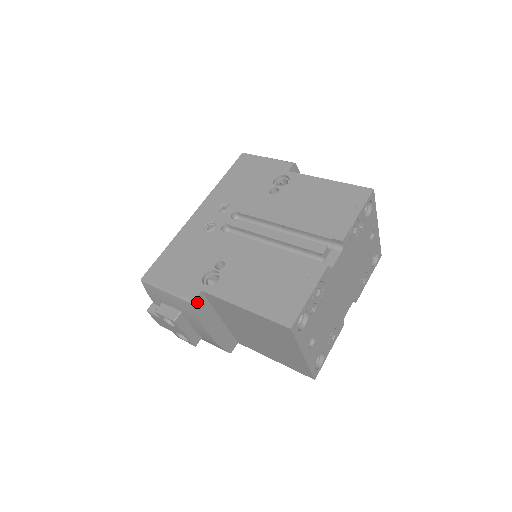
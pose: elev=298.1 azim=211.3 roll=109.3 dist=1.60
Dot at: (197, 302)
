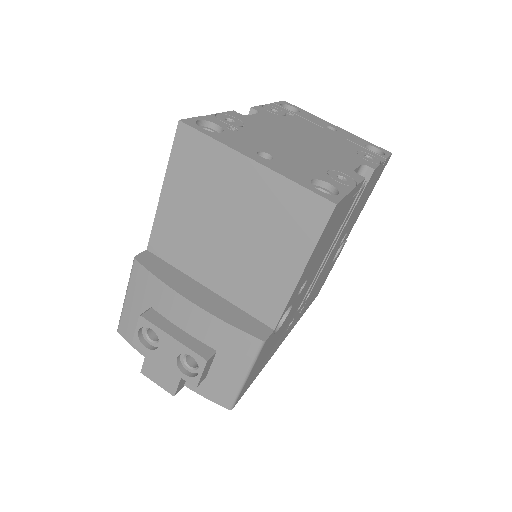
Dot at: (142, 259)
